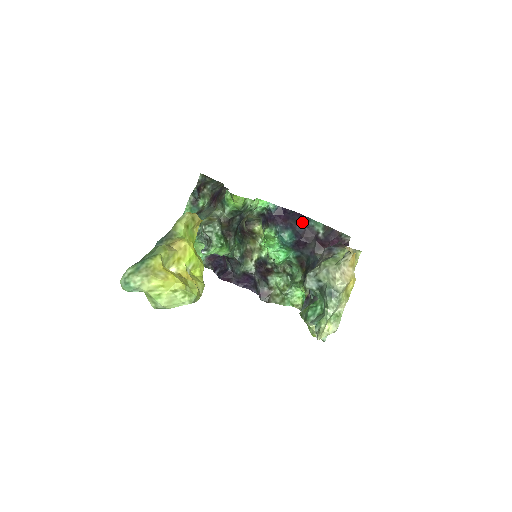
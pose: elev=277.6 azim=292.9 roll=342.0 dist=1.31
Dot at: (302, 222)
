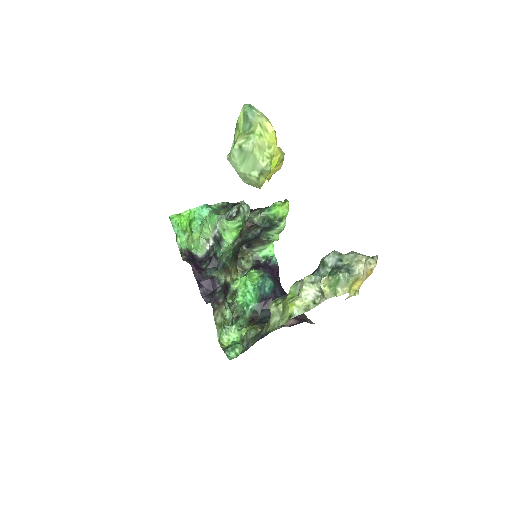
Dot at: (282, 291)
